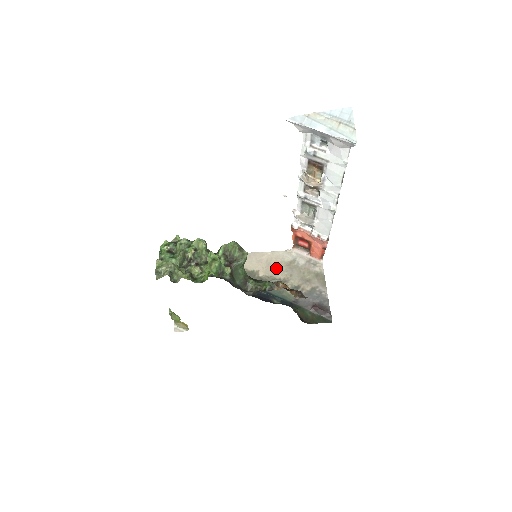
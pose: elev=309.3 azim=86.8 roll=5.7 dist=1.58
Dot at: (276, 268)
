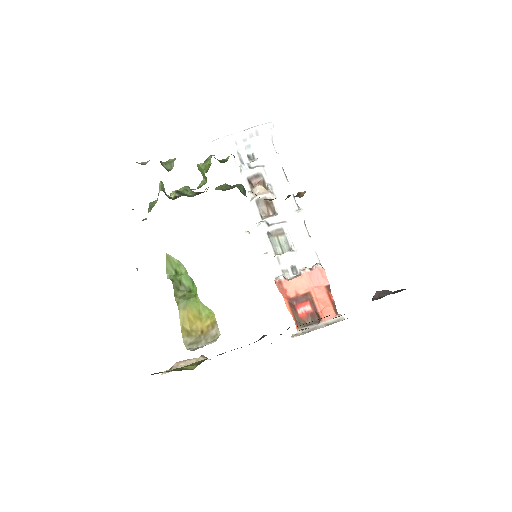
Dot at: occluded
